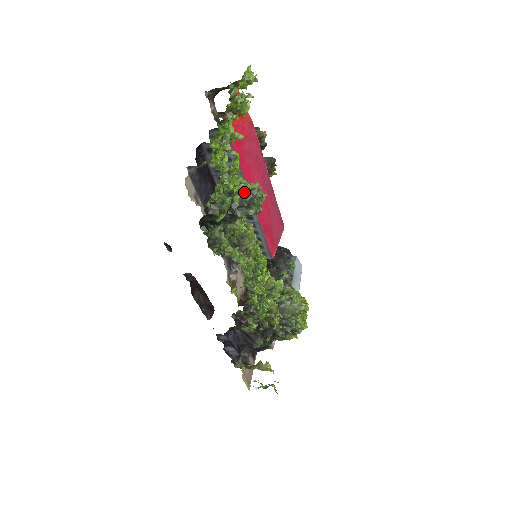
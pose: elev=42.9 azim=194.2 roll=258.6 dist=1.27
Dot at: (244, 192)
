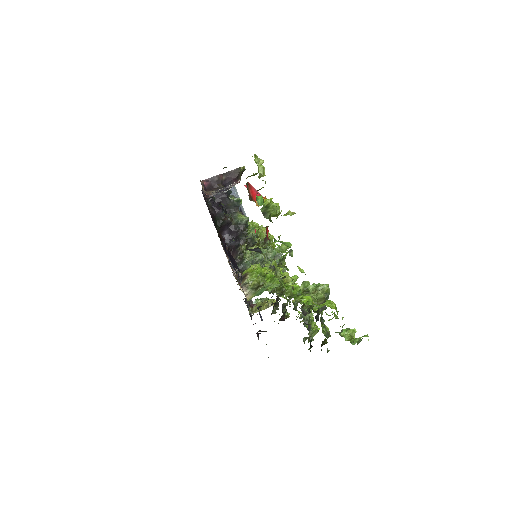
Dot at: (322, 302)
